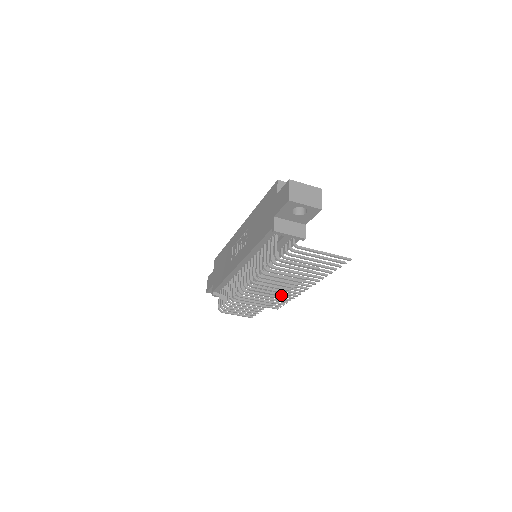
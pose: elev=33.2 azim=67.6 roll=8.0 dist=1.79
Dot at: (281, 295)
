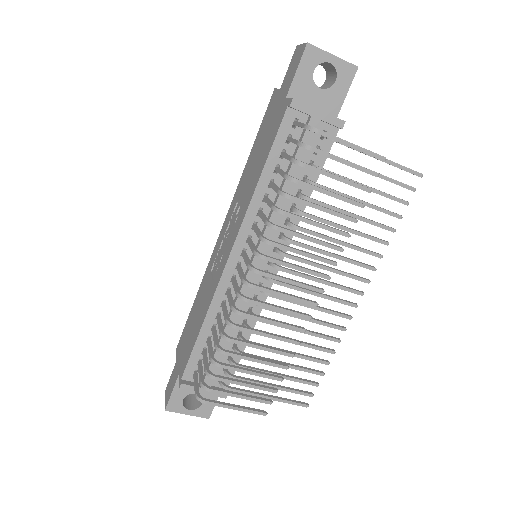
Dot at: (320, 289)
